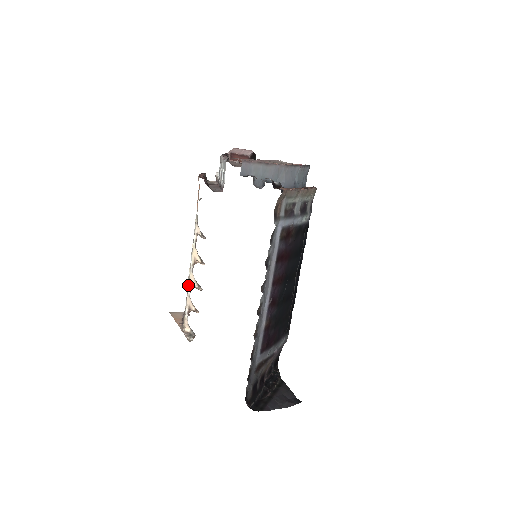
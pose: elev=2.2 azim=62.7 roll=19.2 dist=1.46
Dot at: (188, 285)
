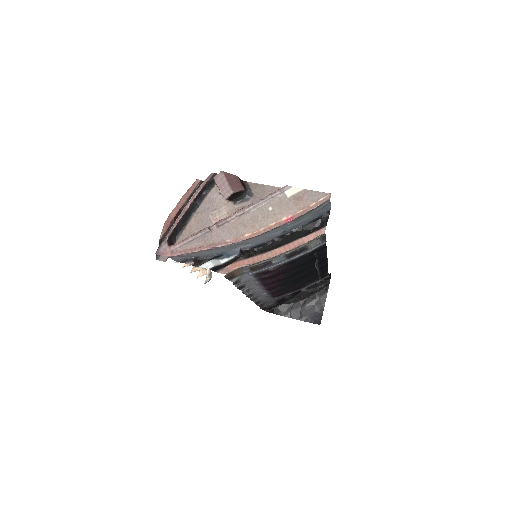
Dot at: occluded
